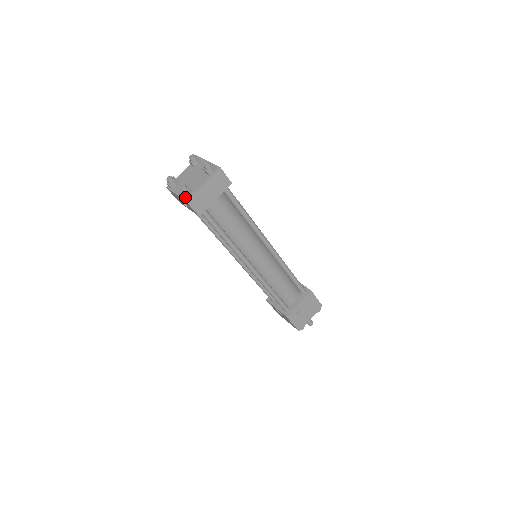
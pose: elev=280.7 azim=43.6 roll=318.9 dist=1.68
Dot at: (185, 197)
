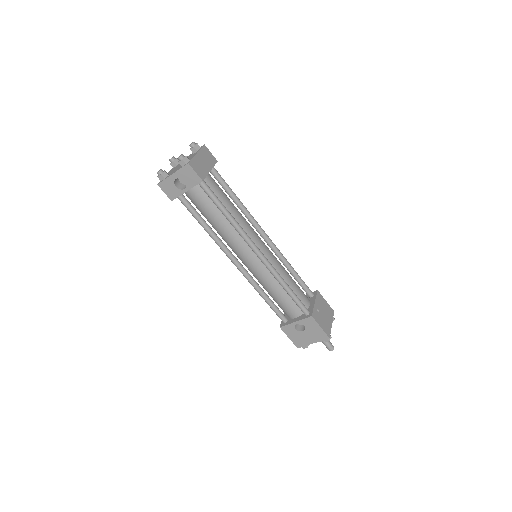
Dot at: (185, 164)
